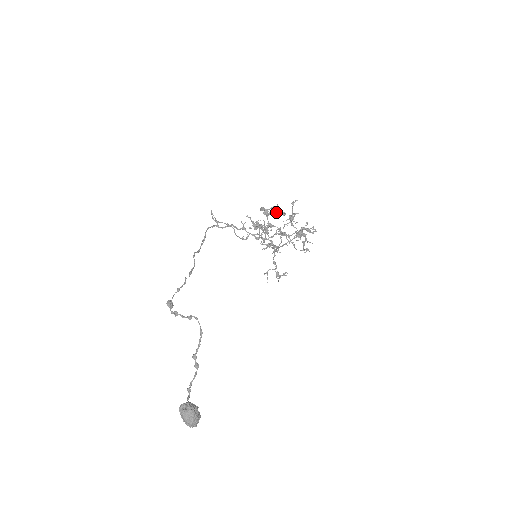
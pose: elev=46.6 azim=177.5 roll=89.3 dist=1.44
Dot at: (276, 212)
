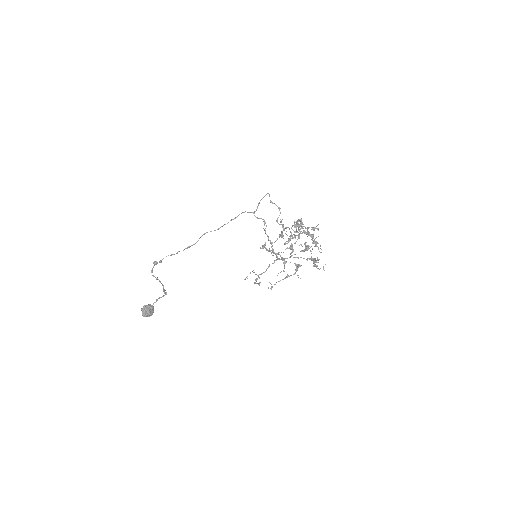
Dot at: (308, 231)
